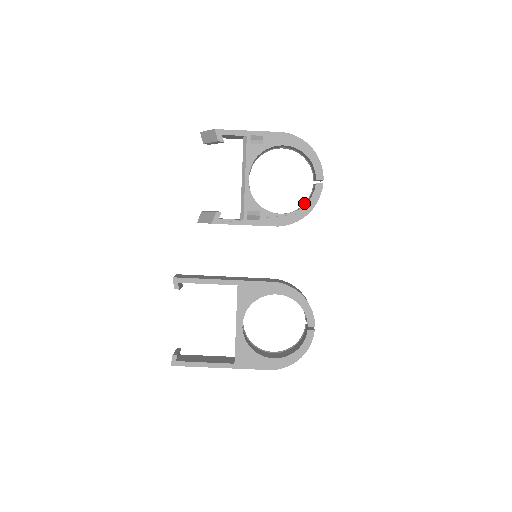
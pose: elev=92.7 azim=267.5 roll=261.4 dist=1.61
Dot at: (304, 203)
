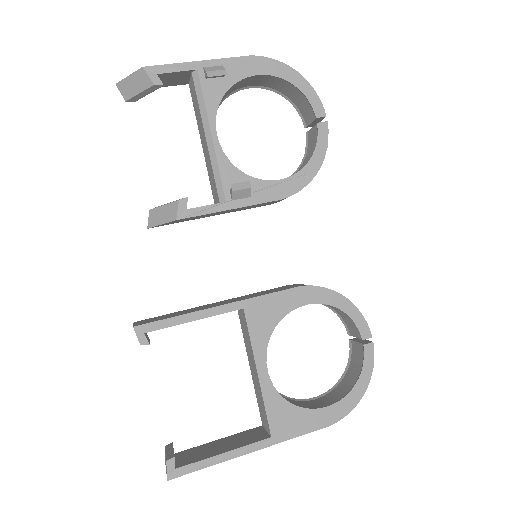
Dot at: occluded
